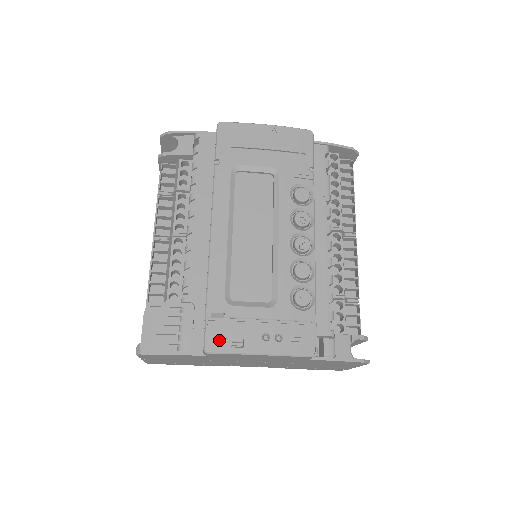
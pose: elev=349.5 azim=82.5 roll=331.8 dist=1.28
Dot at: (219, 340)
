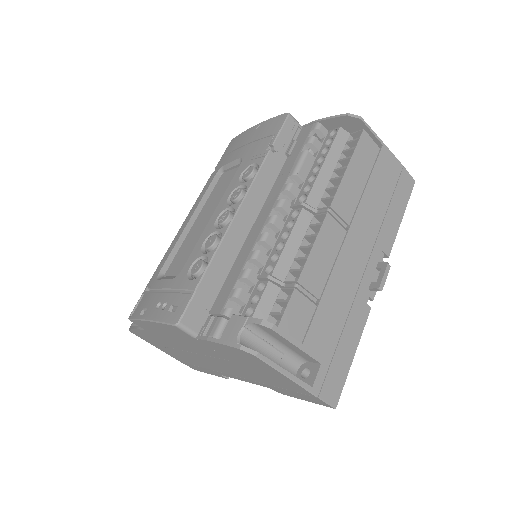
Dot at: (139, 309)
